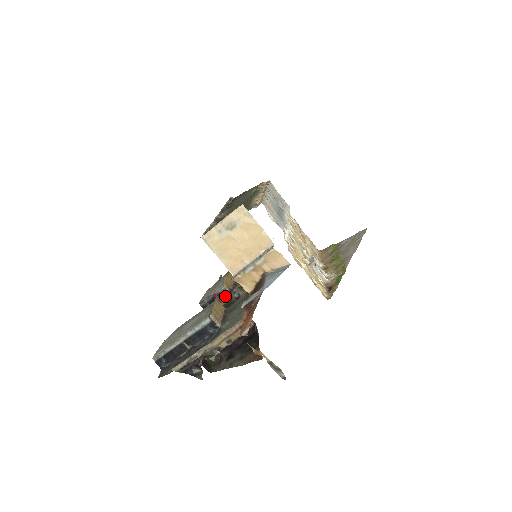
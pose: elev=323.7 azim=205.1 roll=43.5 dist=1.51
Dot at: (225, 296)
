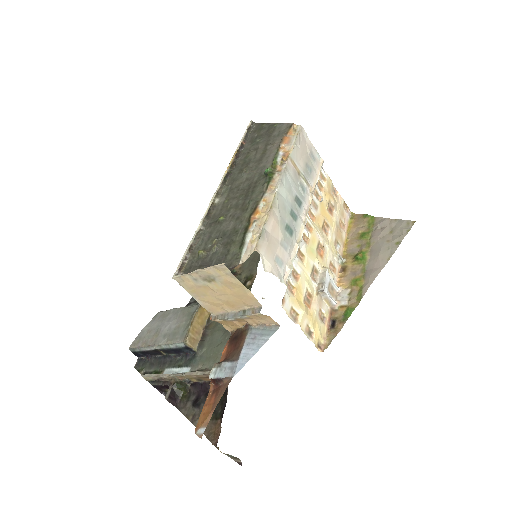
Dot at: occluded
